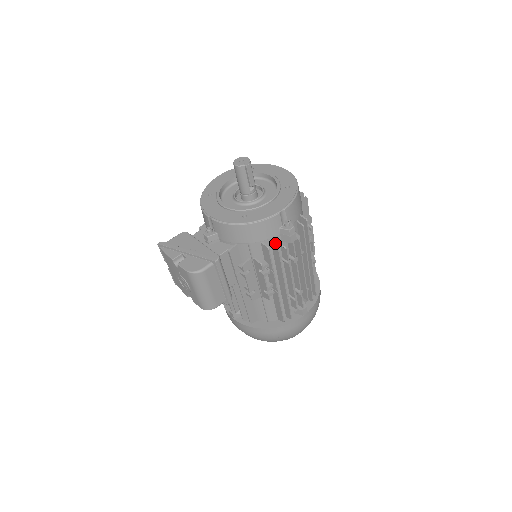
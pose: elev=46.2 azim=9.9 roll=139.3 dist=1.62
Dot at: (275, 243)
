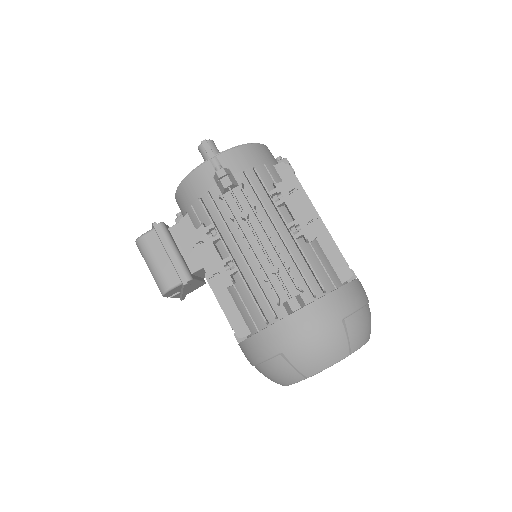
Dot at: (207, 192)
